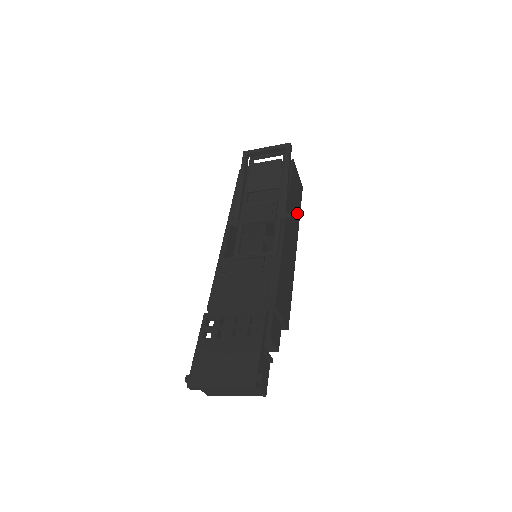
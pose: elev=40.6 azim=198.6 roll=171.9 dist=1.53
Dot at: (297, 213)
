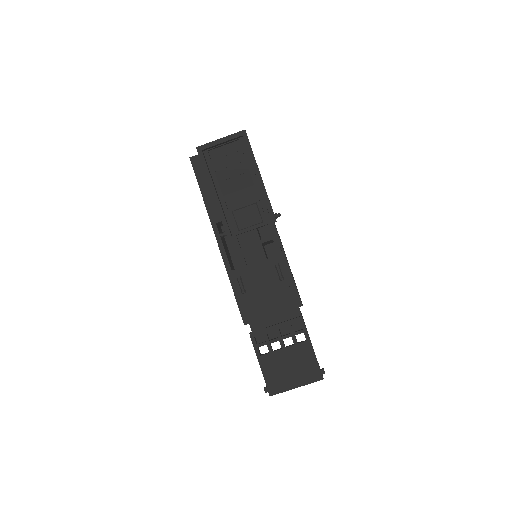
Dot at: occluded
